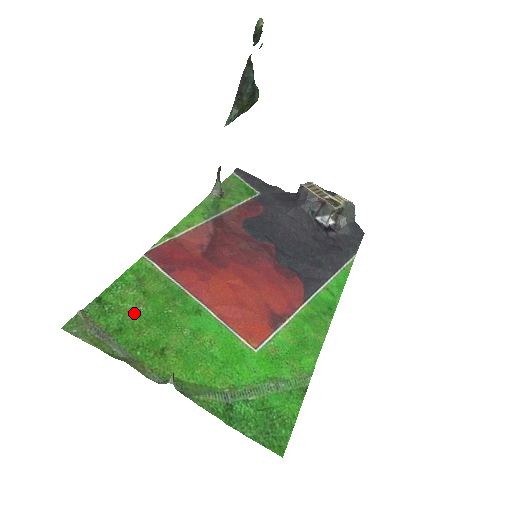
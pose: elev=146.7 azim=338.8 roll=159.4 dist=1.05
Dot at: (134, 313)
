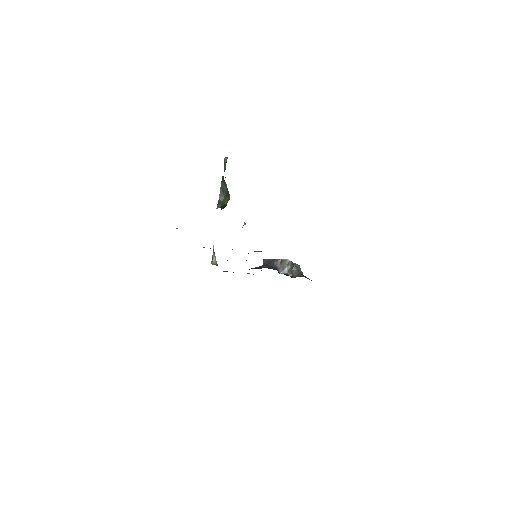
Dot at: occluded
